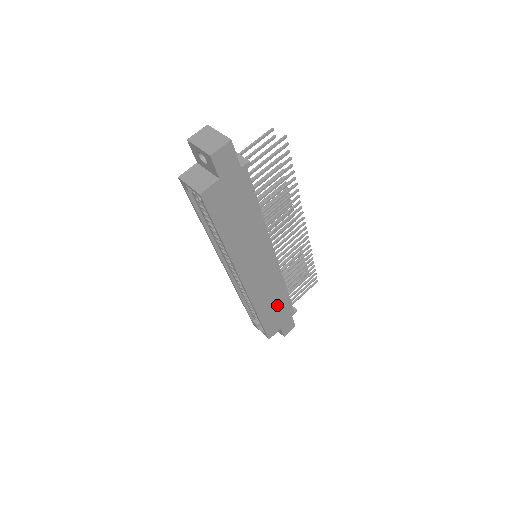
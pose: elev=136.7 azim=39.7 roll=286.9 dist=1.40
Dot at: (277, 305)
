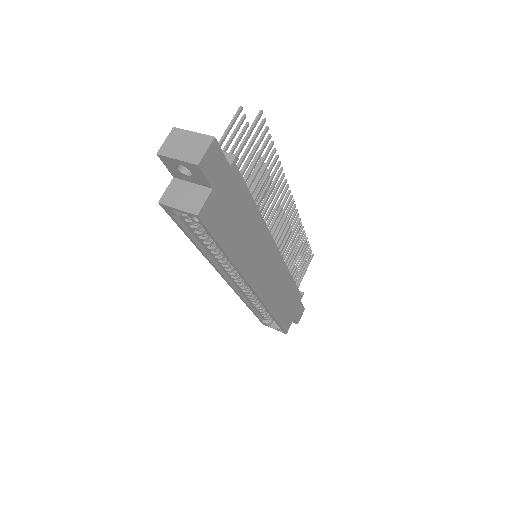
Dot at: (287, 297)
